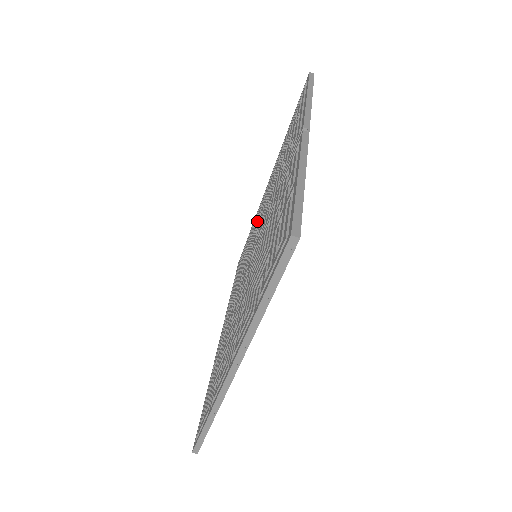
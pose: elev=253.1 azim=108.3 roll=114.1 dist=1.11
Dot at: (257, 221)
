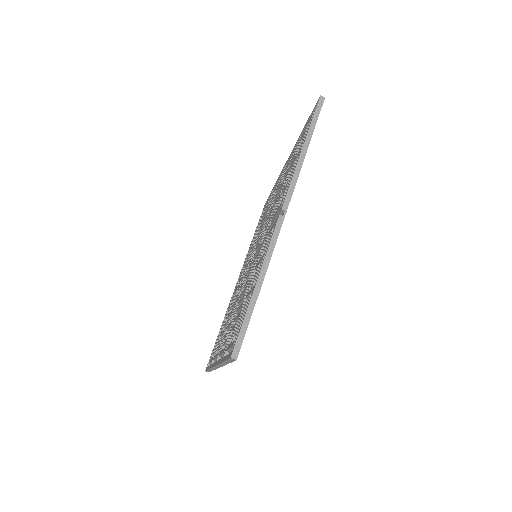
Dot at: (271, 201)
